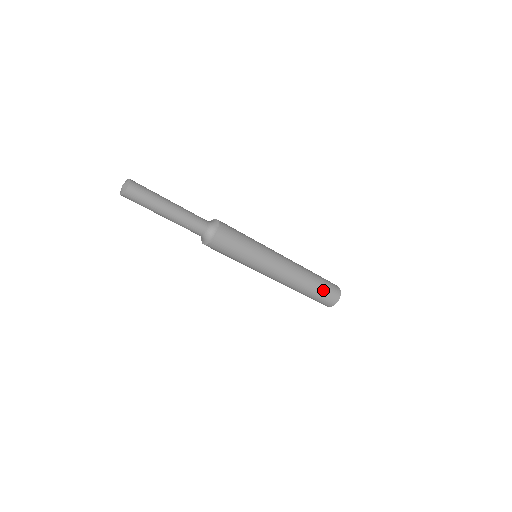
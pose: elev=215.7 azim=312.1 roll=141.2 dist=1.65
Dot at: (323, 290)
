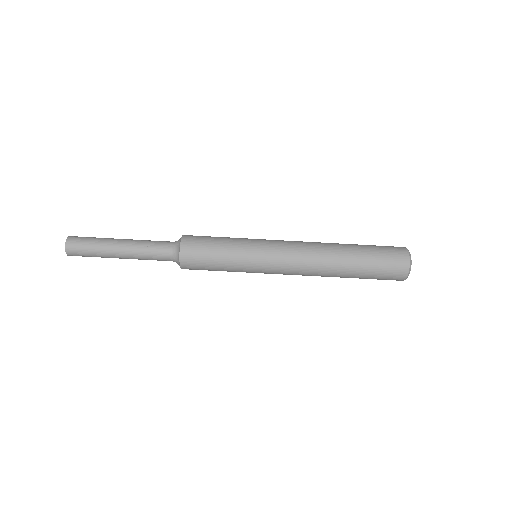
Dot at: (372, 270)
